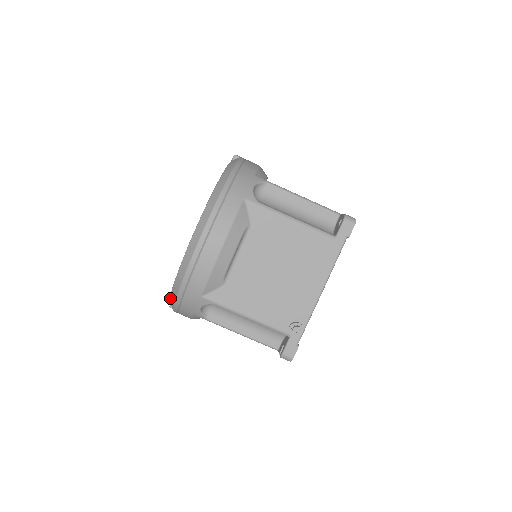
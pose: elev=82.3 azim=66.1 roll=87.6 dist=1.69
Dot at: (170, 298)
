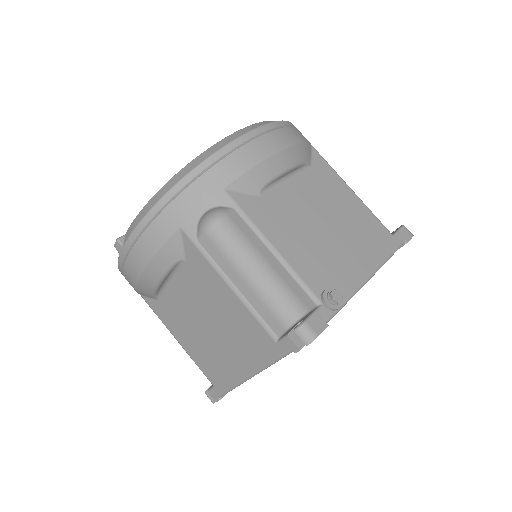
Dot at: (156, 193)
